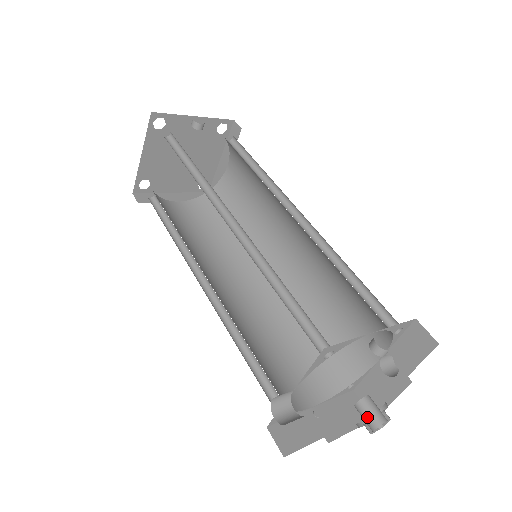
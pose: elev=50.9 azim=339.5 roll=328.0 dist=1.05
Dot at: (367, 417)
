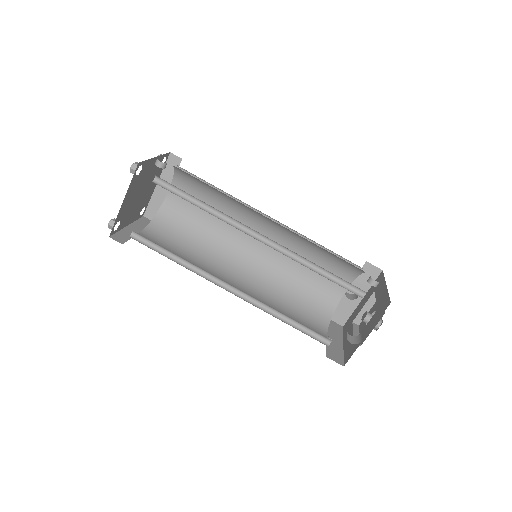
Dot at: occluded
